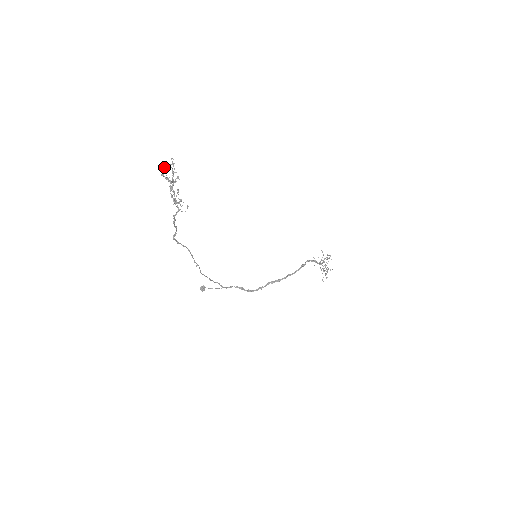
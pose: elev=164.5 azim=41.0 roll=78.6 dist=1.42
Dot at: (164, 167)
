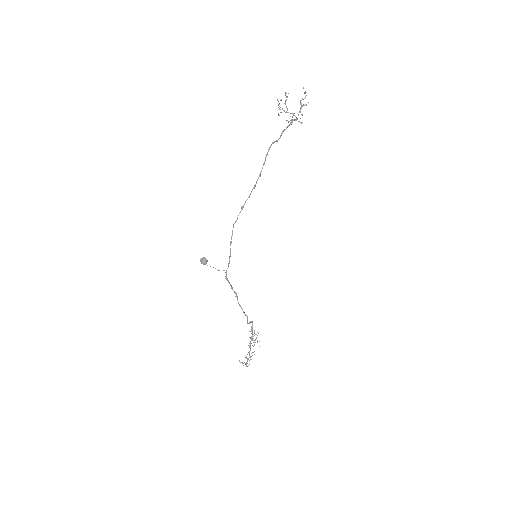
Dot at: occluded
